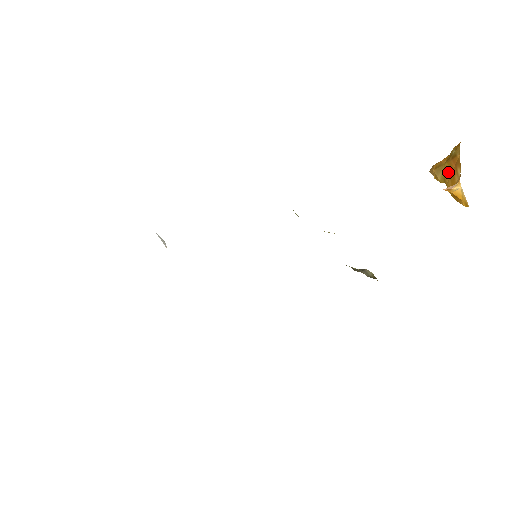
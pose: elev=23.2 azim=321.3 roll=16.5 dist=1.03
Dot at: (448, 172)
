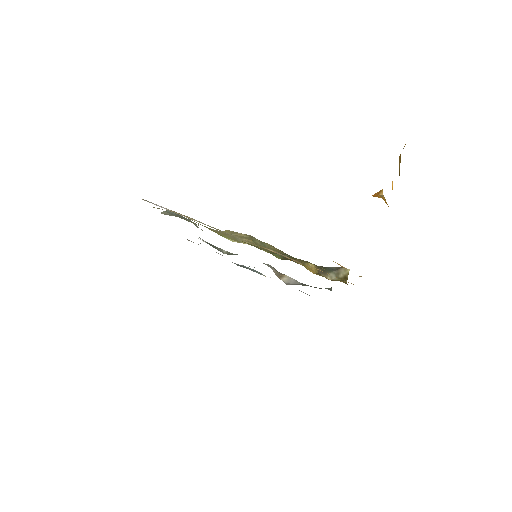
Dot at: occluded
